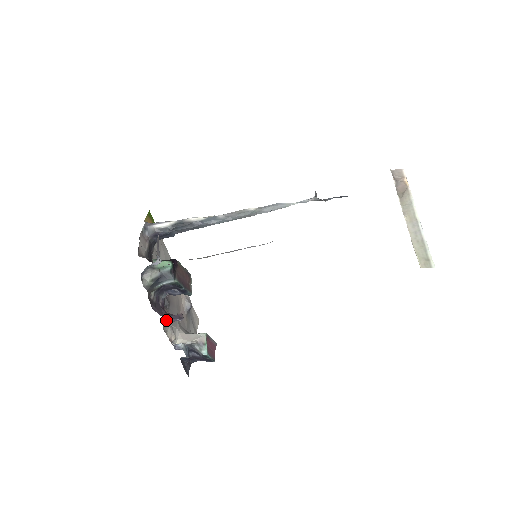
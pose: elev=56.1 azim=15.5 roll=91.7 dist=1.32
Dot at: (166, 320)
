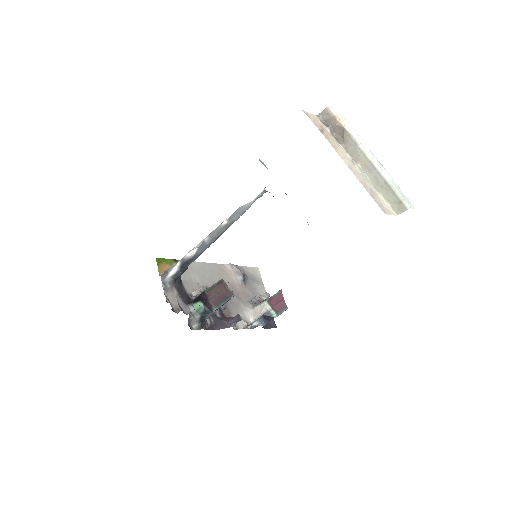
Dot at: occluded
